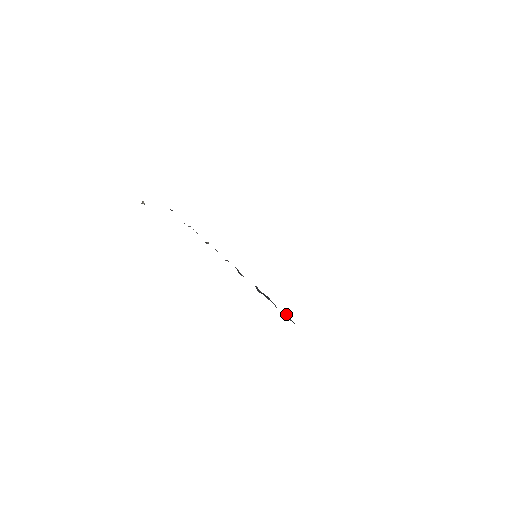
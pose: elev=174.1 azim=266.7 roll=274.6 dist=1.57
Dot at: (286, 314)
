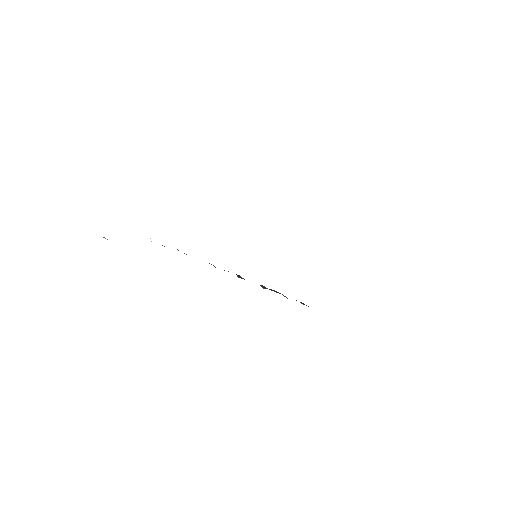
Dot at: occluded
